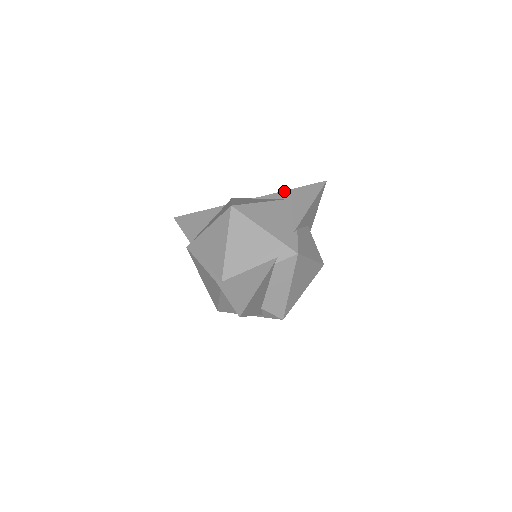
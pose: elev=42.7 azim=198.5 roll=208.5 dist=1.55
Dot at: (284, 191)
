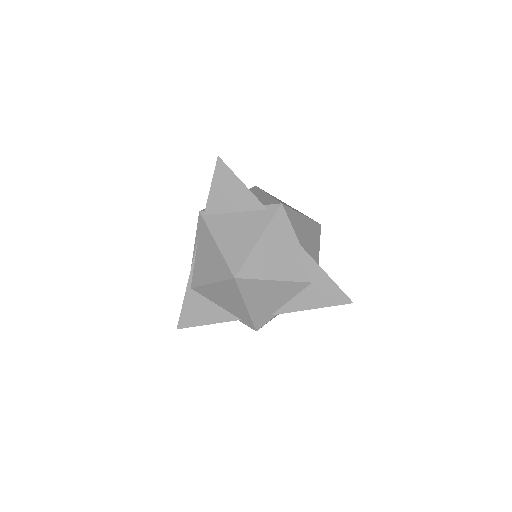
Dot at: (318, 266)
